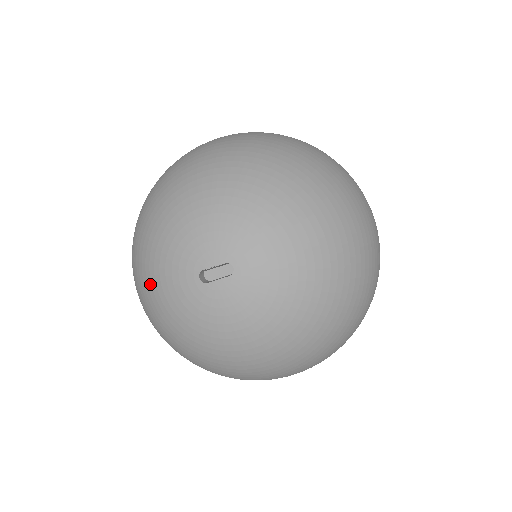
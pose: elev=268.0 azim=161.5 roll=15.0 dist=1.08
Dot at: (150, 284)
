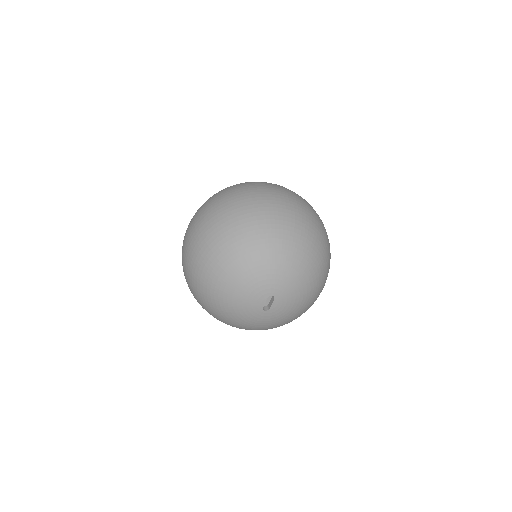
Dot at: (247, 327)
